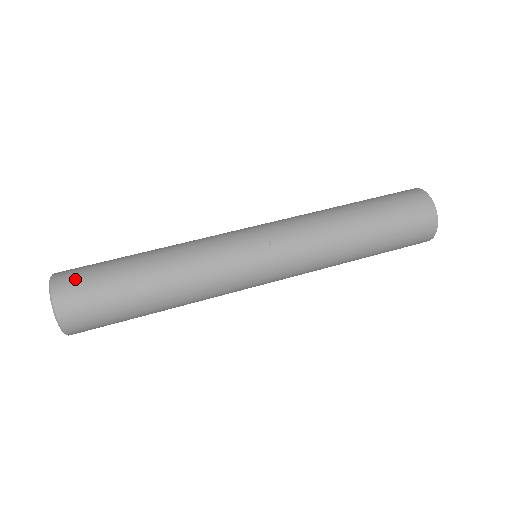
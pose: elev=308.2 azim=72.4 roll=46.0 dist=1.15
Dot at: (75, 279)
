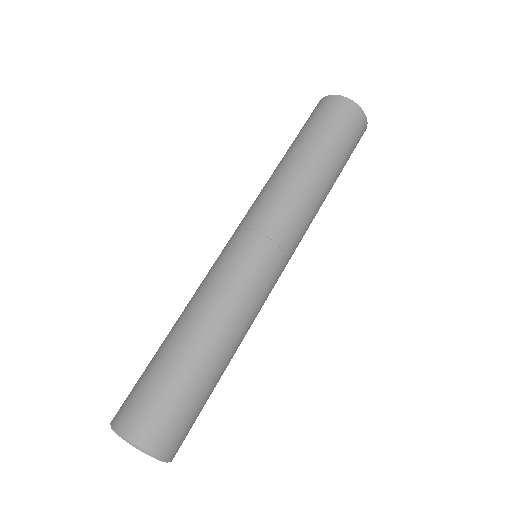
Dot at: (145, 415)
